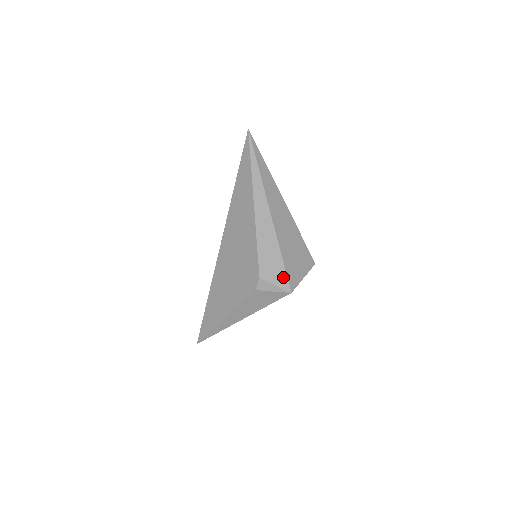
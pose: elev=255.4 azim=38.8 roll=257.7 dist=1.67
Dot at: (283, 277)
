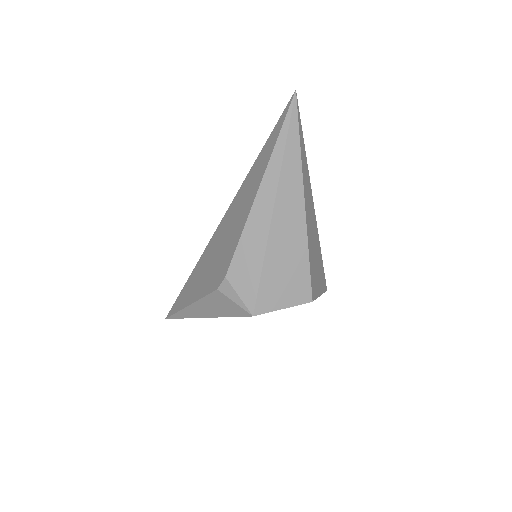
Dot at: (252, 292)
